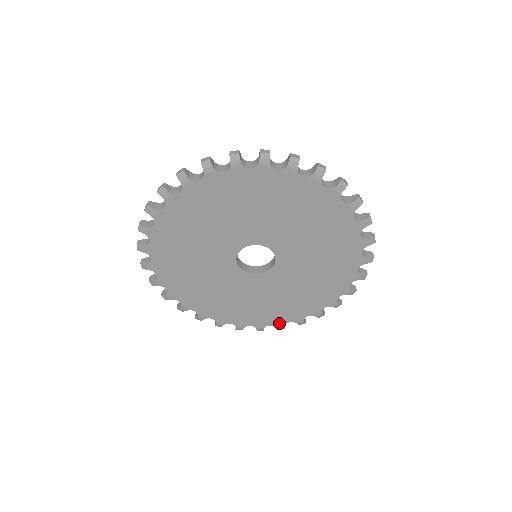
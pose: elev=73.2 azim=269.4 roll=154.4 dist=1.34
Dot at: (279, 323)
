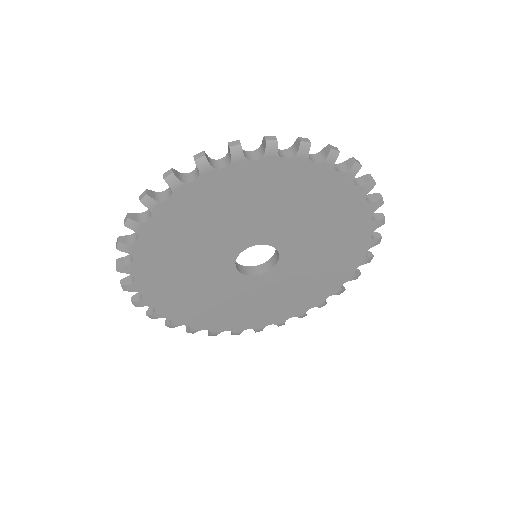
Dot at: (348, 277)
